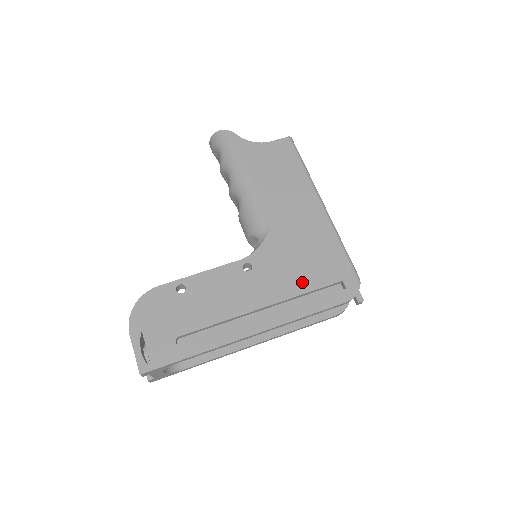
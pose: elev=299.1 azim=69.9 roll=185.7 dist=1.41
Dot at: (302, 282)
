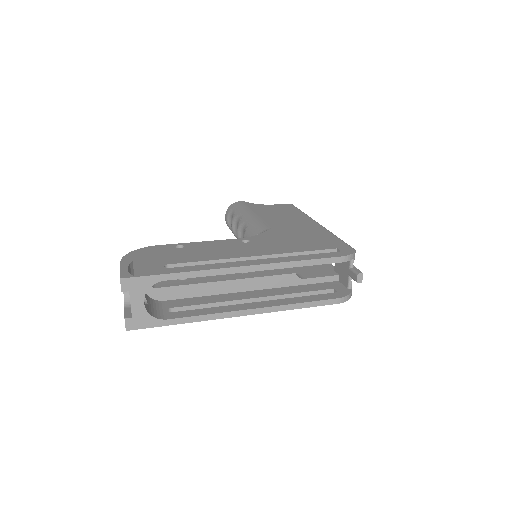
Dot at: (297, 248)
